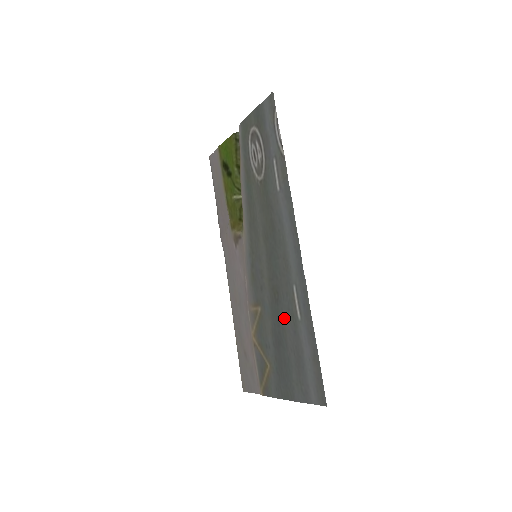
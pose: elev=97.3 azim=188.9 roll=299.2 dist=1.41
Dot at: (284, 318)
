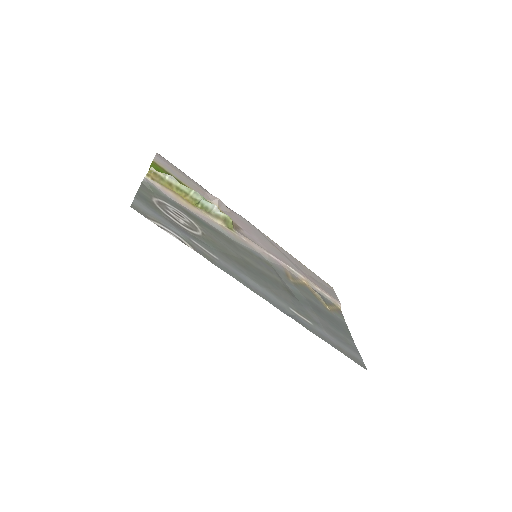
Dot at: (305, 309)
